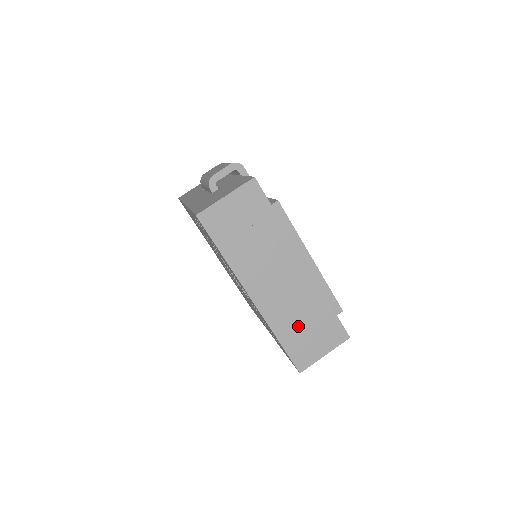
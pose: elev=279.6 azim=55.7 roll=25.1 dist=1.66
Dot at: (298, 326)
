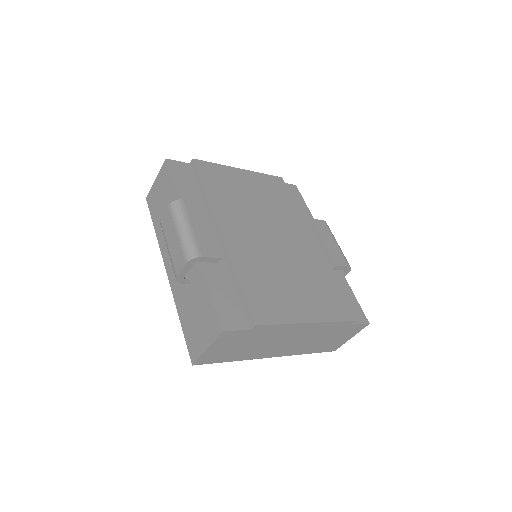
Dot at: (320, 343)
